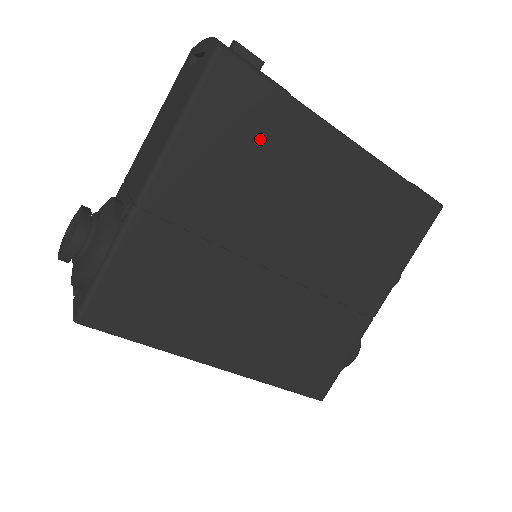
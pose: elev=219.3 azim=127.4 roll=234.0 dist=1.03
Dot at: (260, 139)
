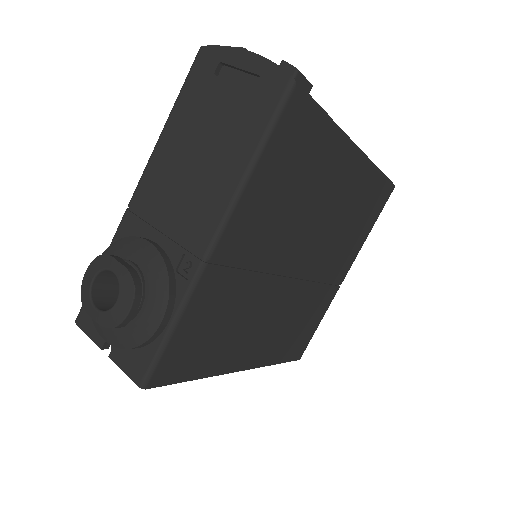
Dot at: (306, 167)
